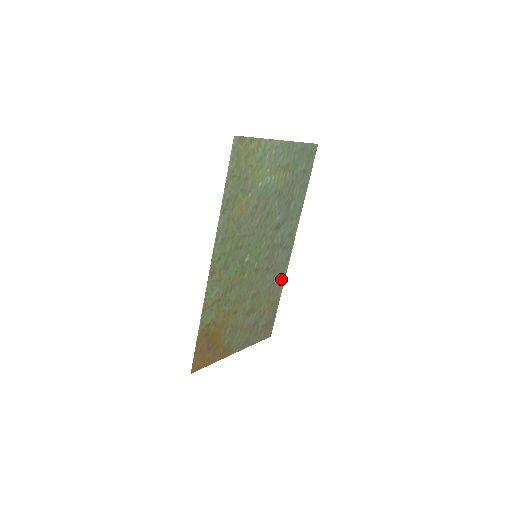
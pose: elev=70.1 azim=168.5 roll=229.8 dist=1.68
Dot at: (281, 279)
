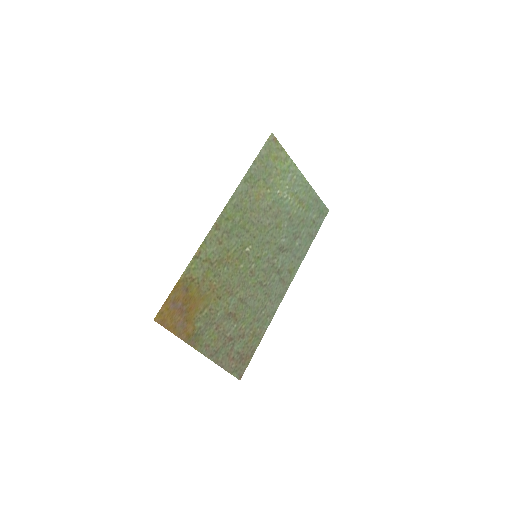
Dot at: (269, 314)
